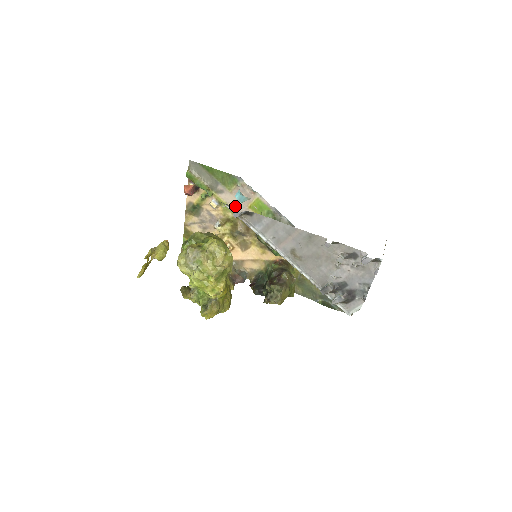
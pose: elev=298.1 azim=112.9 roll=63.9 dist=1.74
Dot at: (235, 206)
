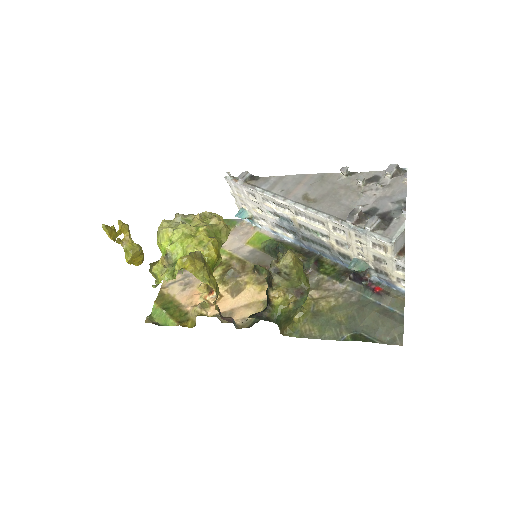
Dot at: (230, 247)
